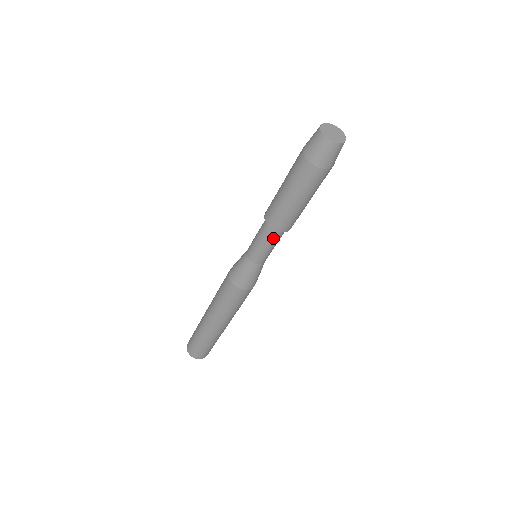
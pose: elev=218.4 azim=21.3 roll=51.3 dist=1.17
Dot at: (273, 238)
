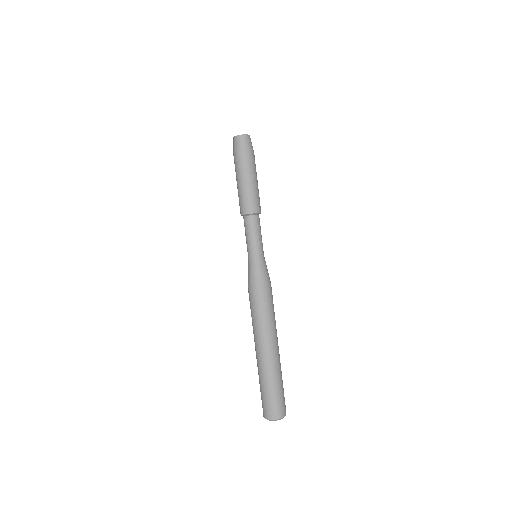
Dot at: (255, 224)
